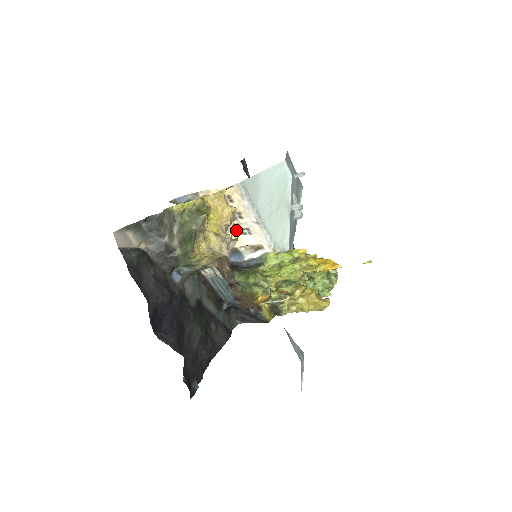
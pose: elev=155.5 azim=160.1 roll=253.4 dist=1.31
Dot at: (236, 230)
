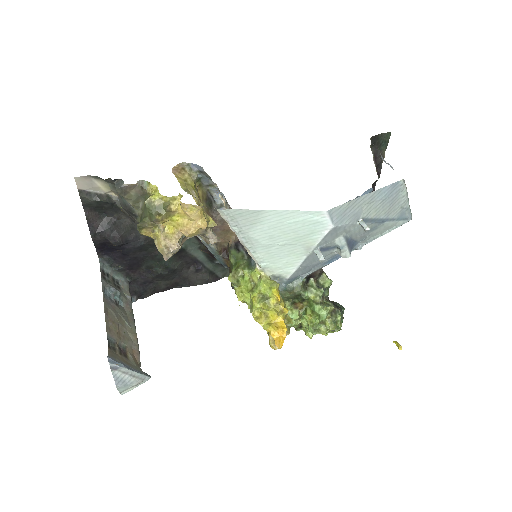
Dot at: occluded
